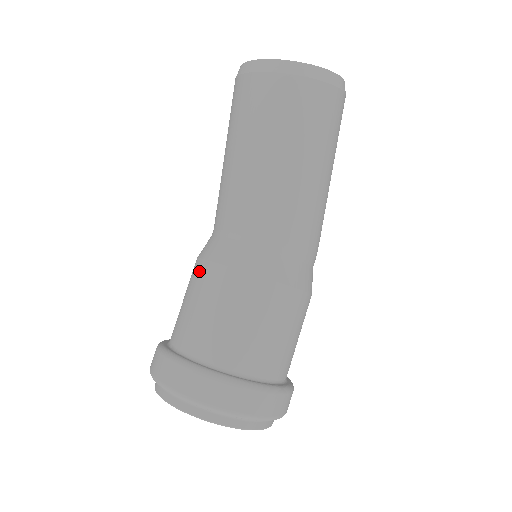
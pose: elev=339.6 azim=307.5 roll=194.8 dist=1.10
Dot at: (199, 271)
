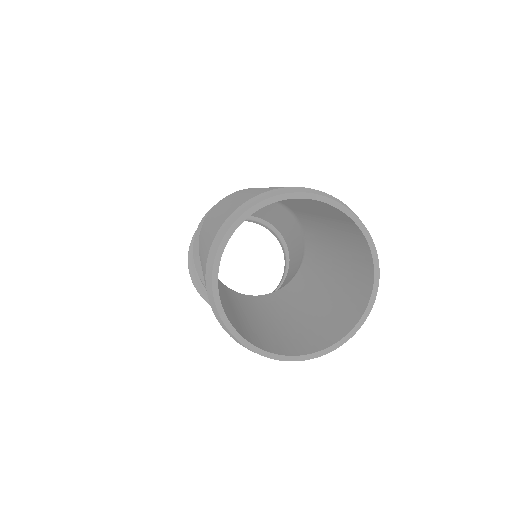
Dot at: occluded
